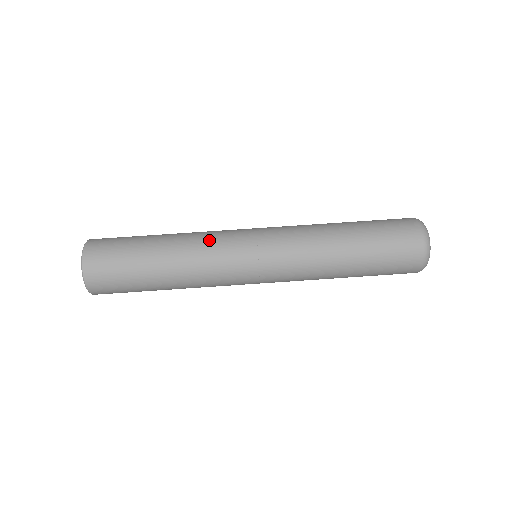
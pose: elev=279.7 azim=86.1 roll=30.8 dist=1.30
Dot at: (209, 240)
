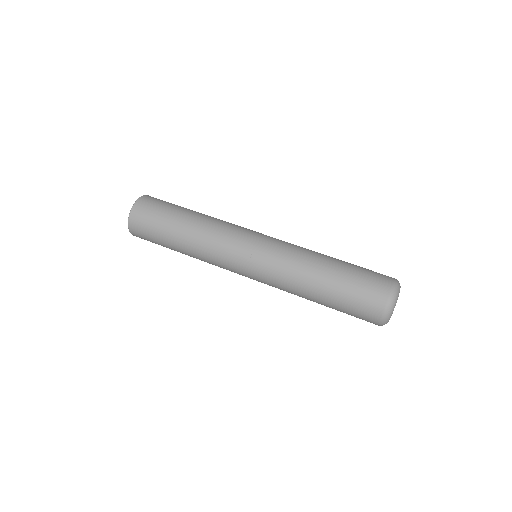
Dot at: (217, 238)
